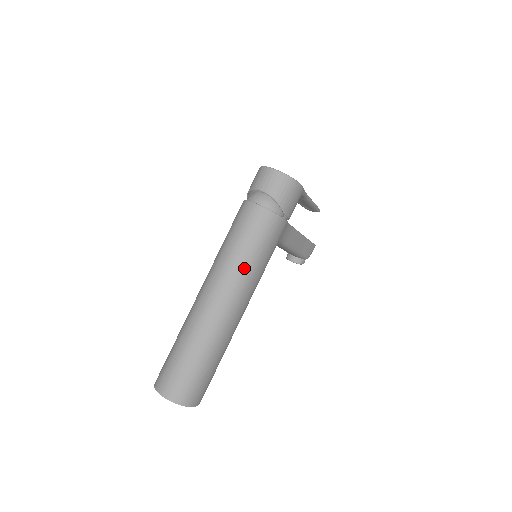
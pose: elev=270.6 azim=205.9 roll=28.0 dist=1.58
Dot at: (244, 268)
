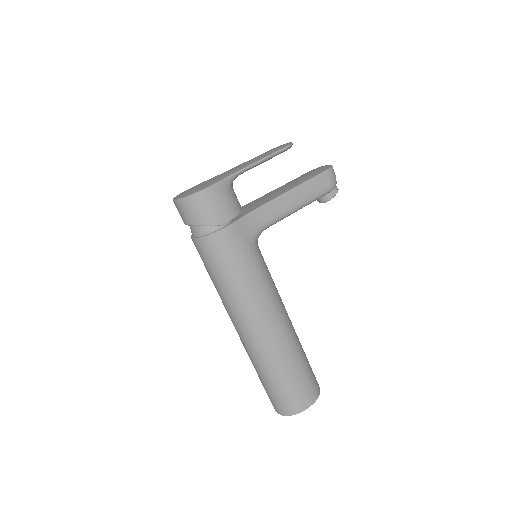
Dot at: (233, 295)
